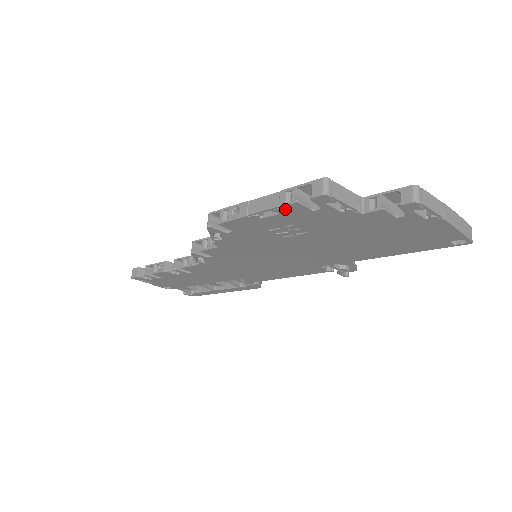
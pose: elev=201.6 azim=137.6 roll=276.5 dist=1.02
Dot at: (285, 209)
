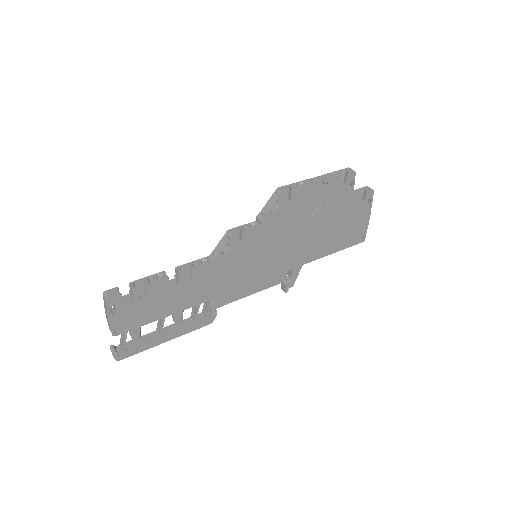
Dot at: (333, 181)
